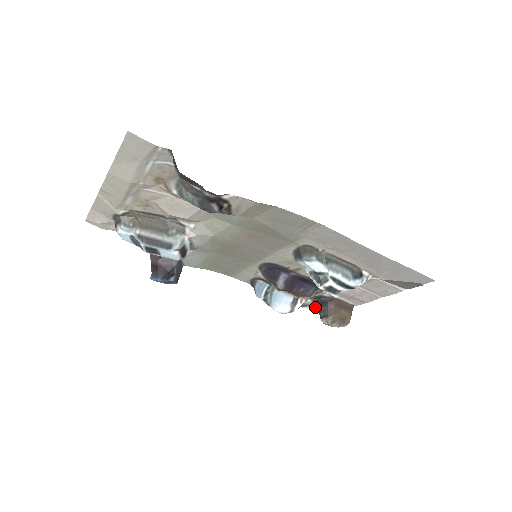
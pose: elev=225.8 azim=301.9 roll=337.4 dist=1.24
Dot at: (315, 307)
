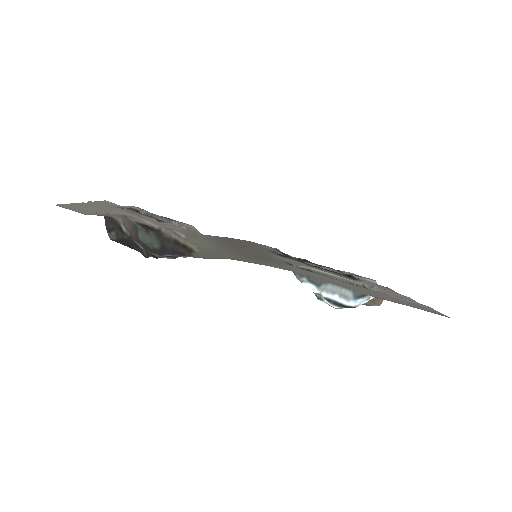
Dot at: (354, 274)
